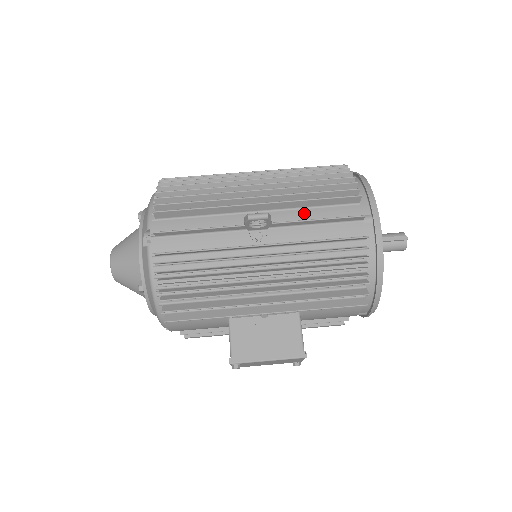
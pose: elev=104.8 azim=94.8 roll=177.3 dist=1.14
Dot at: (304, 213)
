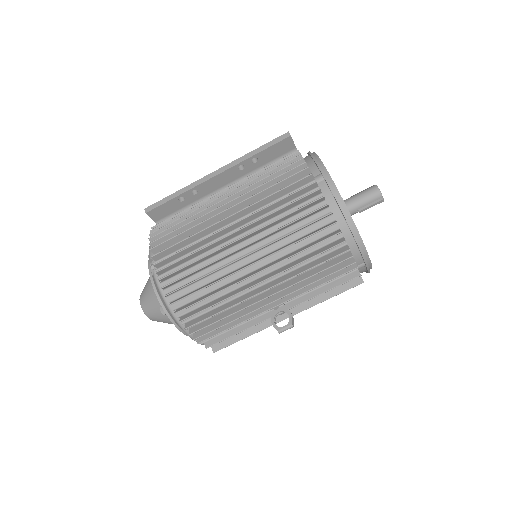
Dot at: occluded
